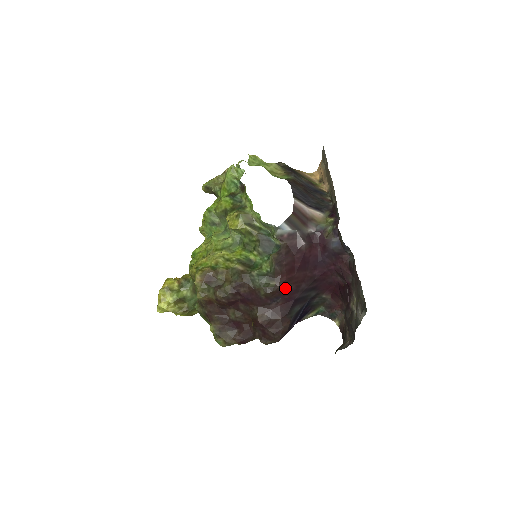
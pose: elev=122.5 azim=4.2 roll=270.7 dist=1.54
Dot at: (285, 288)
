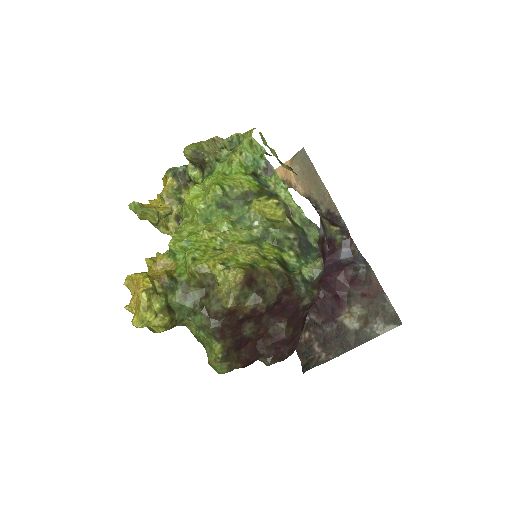
Dot at: occluded
